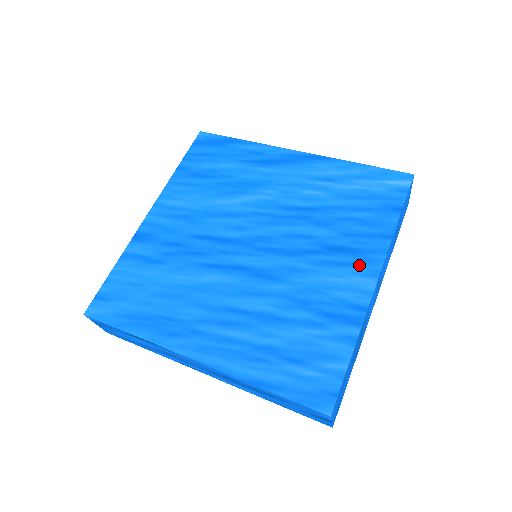
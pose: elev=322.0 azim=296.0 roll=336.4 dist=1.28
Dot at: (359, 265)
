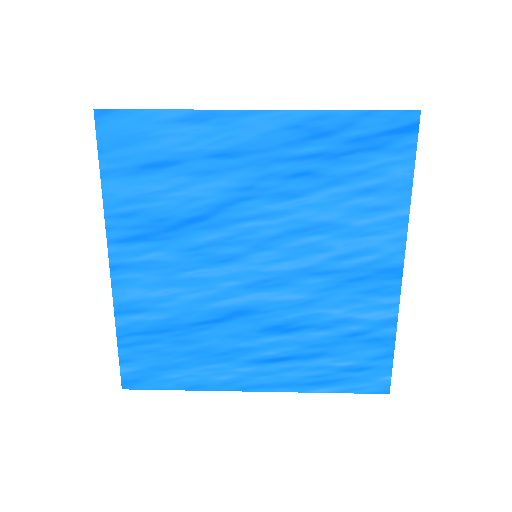
Dot at: (381, 256)
